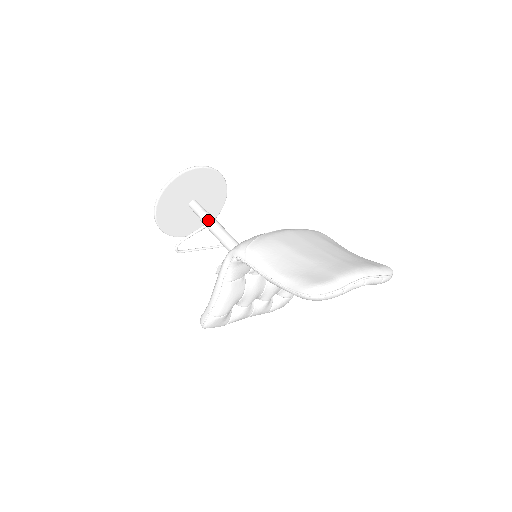
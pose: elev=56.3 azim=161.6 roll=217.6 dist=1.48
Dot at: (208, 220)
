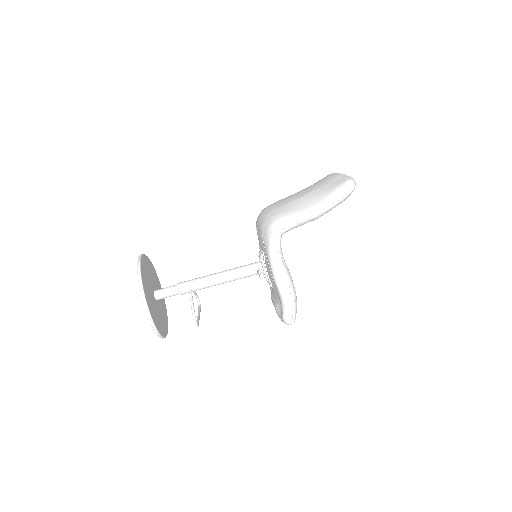
Dot at: (189, 283)
